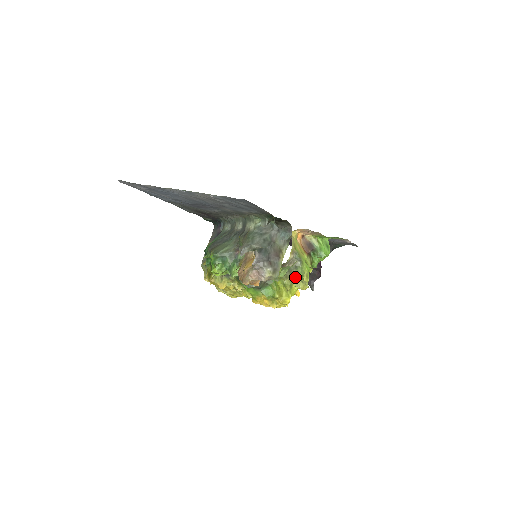
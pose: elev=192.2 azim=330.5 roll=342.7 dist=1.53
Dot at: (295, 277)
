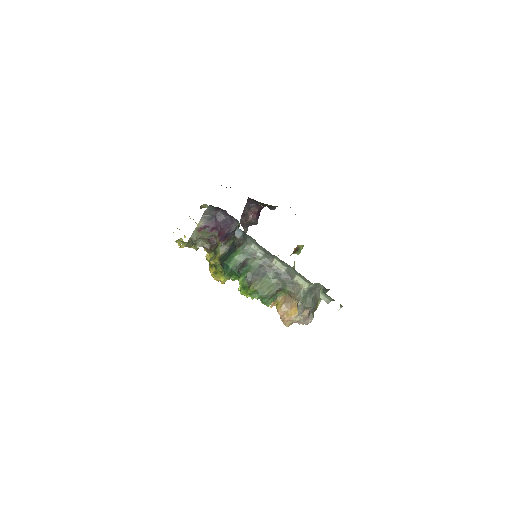
Dot at: occluded
